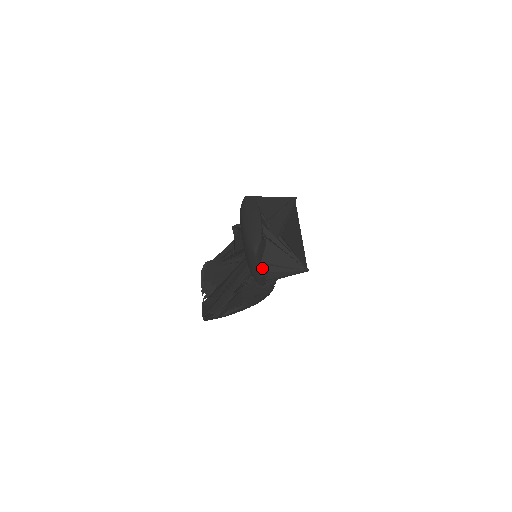
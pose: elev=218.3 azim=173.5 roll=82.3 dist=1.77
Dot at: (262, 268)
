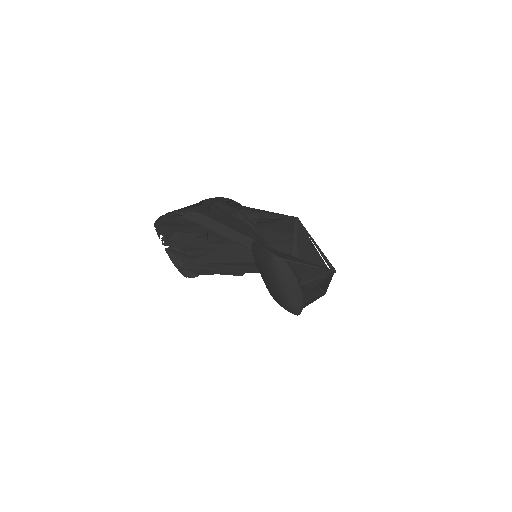
Dot at: occluded
